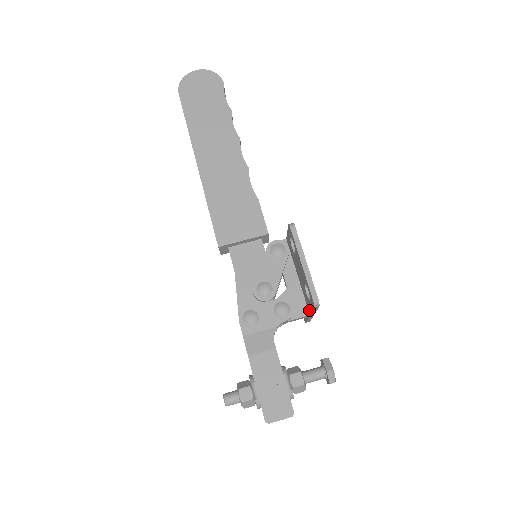
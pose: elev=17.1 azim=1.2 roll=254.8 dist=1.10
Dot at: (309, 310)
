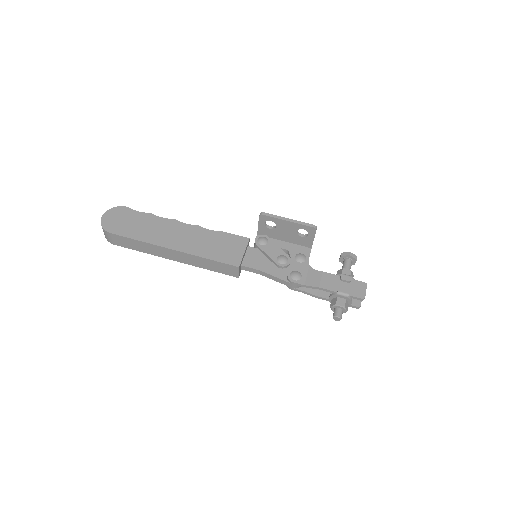
Dot at: (309, 245)
